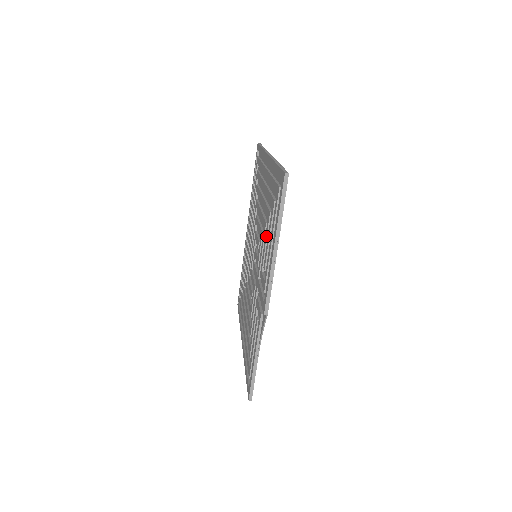
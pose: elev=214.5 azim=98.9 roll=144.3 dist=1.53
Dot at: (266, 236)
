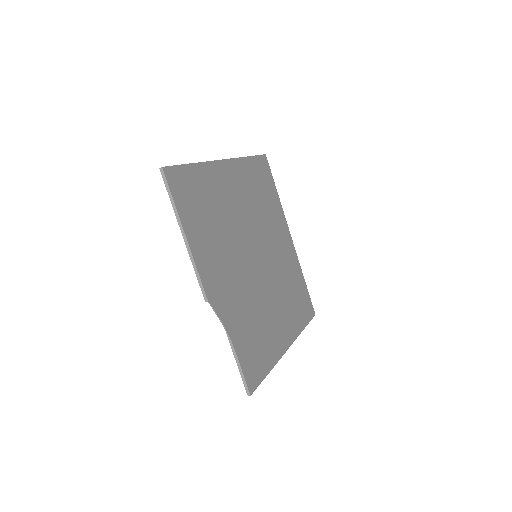
Dot at: occluded
